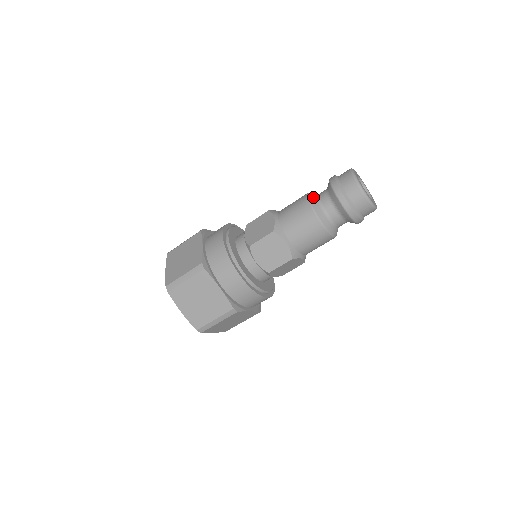
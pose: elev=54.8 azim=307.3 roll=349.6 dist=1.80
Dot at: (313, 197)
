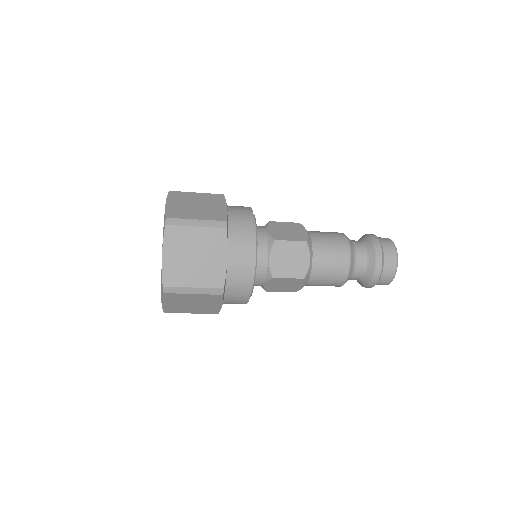
Dot at: (353, 259)
